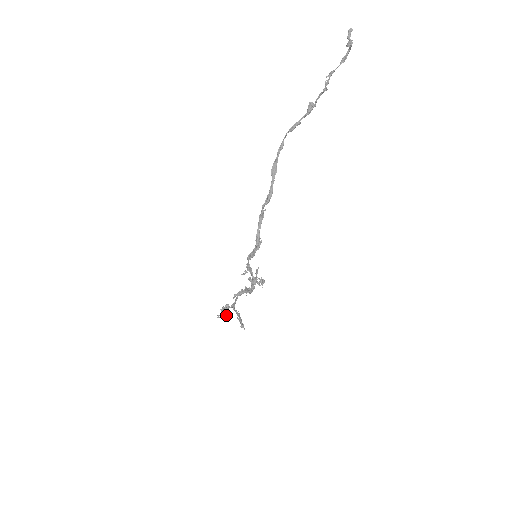
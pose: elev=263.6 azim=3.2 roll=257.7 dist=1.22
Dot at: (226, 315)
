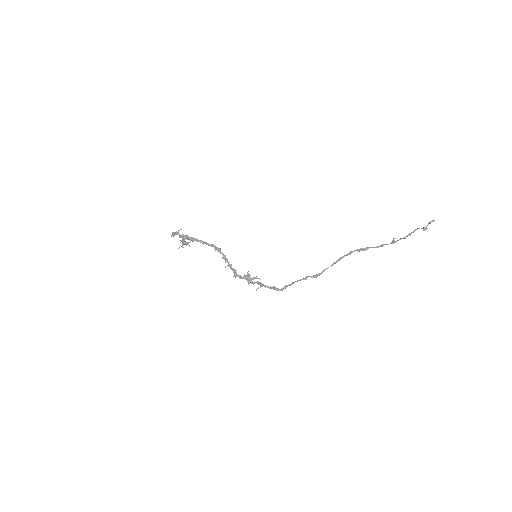
Dot at: occluded
